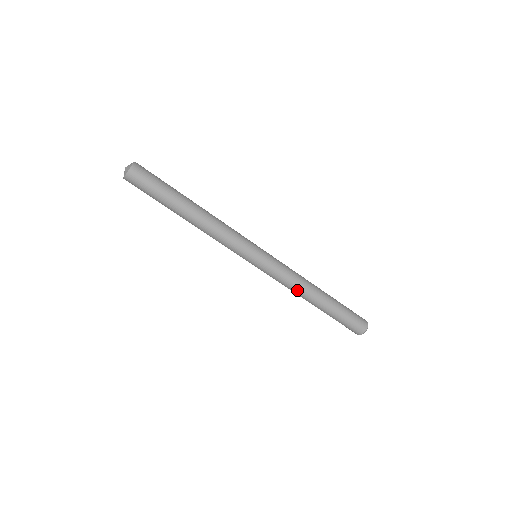
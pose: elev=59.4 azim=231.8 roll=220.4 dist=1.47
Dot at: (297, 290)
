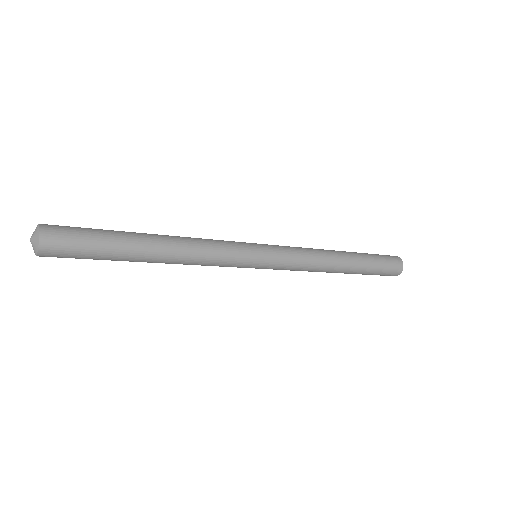
Dot at: (316, 271)
